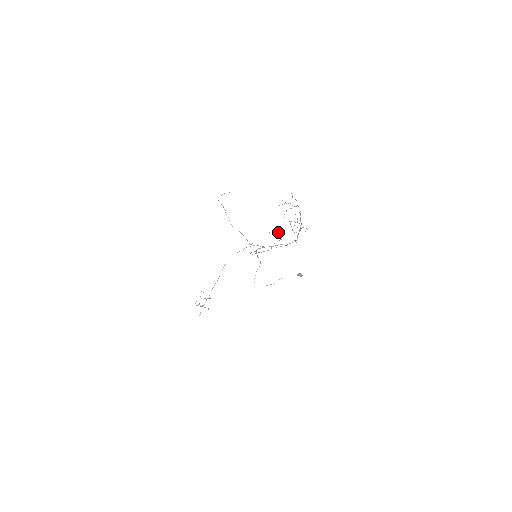
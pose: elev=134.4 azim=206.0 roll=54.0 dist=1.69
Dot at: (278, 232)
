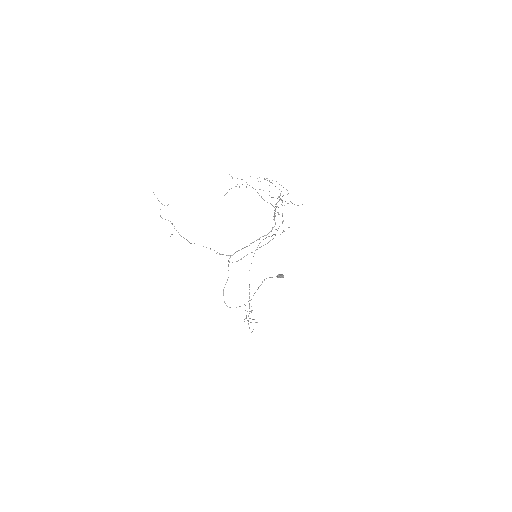
Dot at: (278, 214)
